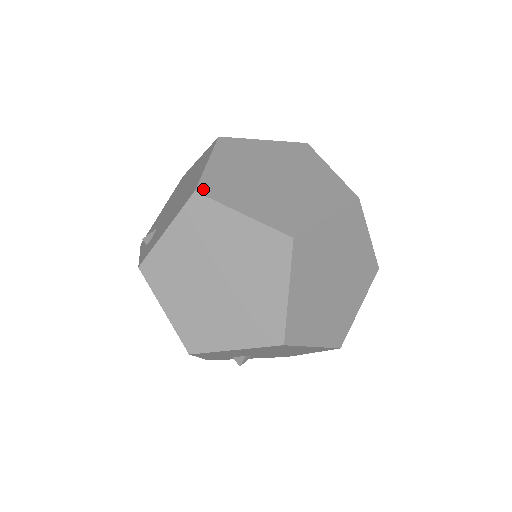
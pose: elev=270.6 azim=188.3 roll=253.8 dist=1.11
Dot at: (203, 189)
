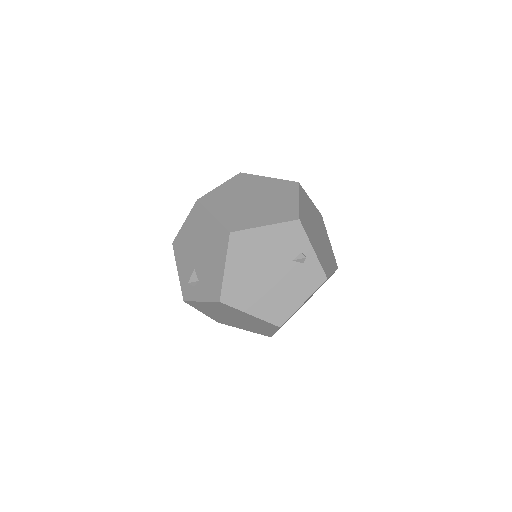
Dot at: occluded
